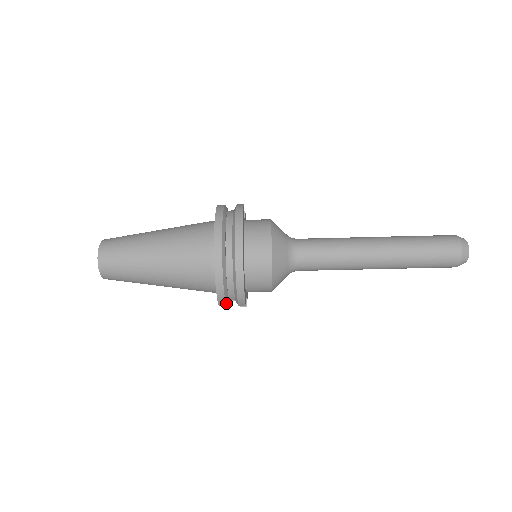
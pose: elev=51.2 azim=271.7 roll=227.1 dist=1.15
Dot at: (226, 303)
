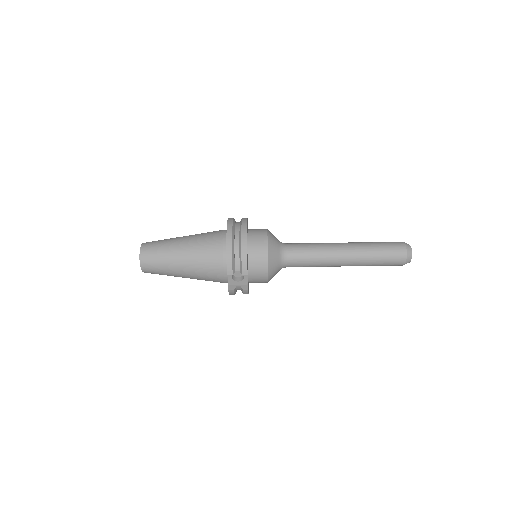
Dot at: (233, 271)
